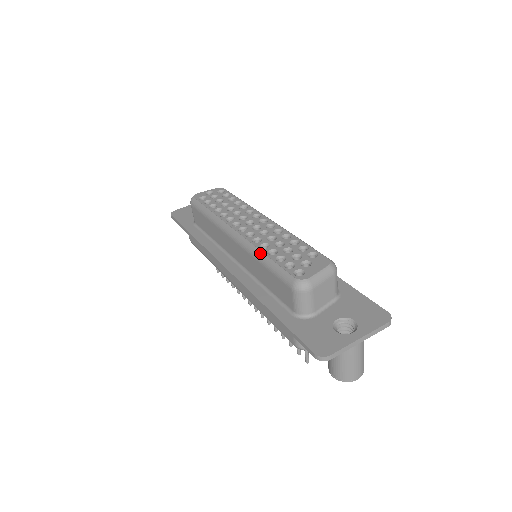
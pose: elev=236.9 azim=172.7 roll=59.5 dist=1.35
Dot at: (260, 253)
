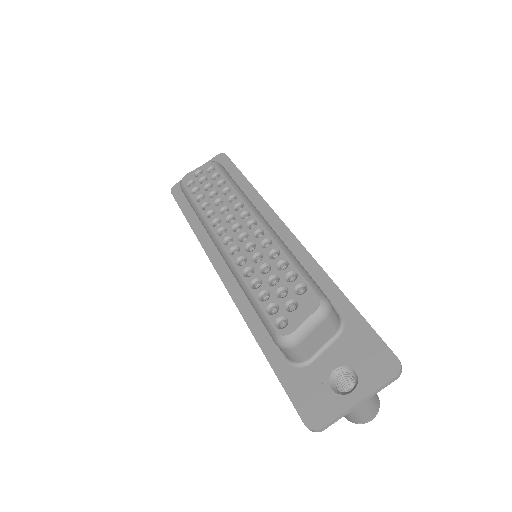
Dot at: (243, 284)
